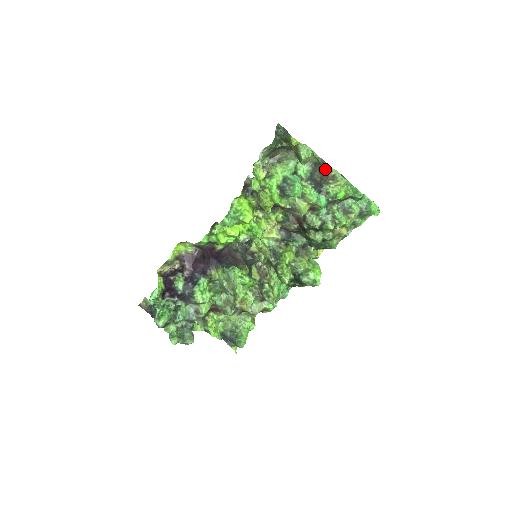
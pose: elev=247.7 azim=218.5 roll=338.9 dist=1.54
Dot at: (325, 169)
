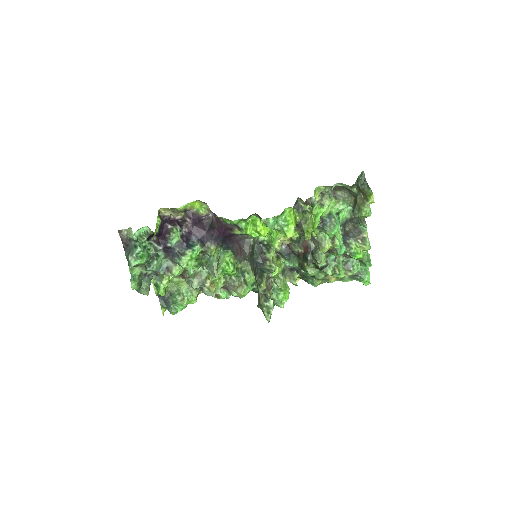
Dot at: (360, 227)
